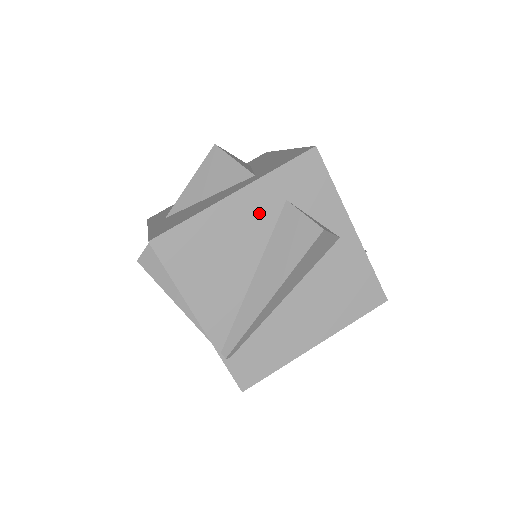
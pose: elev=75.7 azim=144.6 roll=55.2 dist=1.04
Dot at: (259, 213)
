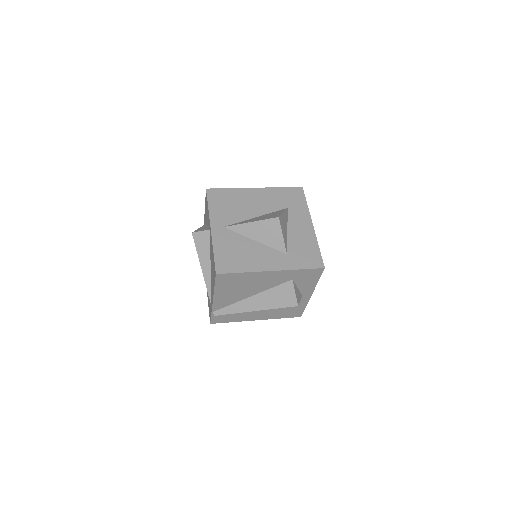
Dot at: (276, 280)
